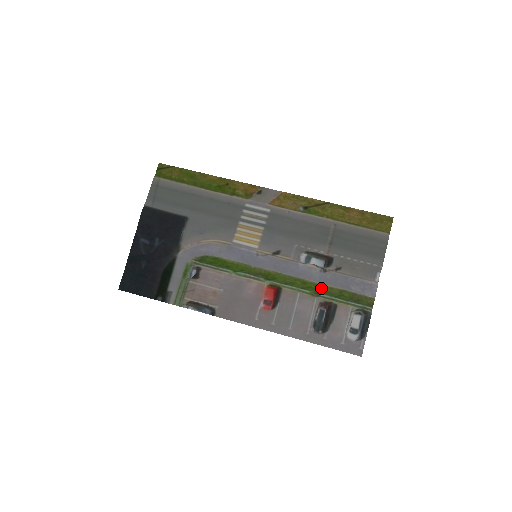
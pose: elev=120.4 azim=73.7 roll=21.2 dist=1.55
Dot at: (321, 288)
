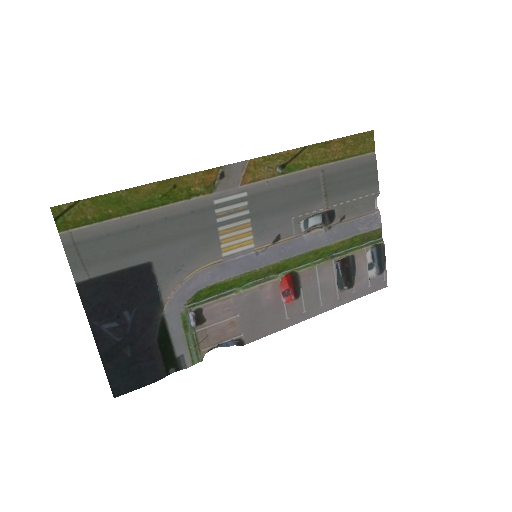
Dot at: (333, 248)
